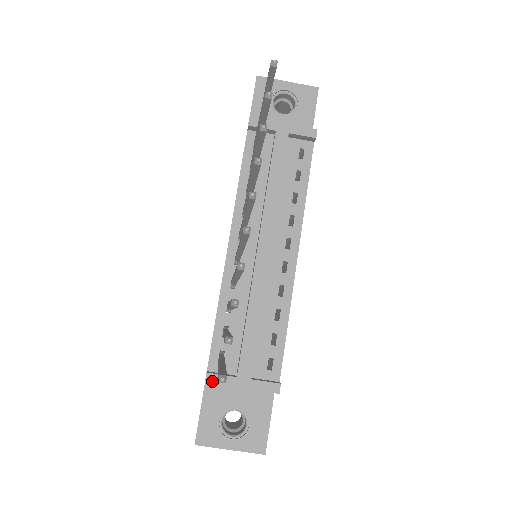
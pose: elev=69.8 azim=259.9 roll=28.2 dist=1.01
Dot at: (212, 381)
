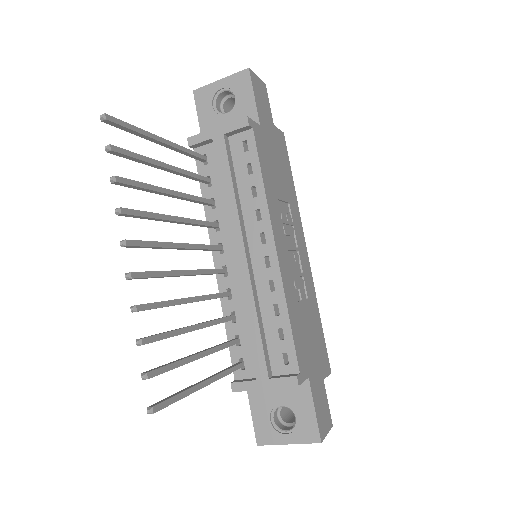
Dot at: (237, 389)
